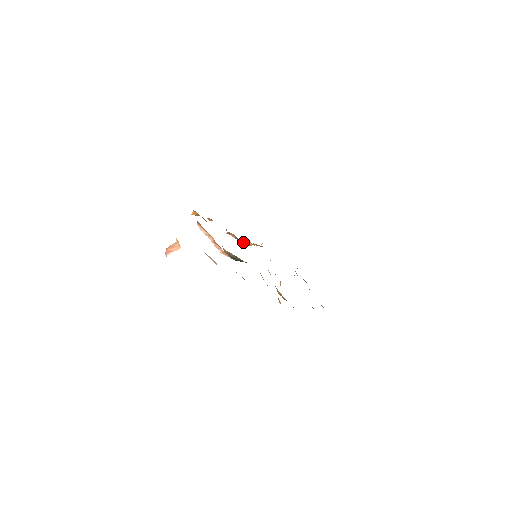
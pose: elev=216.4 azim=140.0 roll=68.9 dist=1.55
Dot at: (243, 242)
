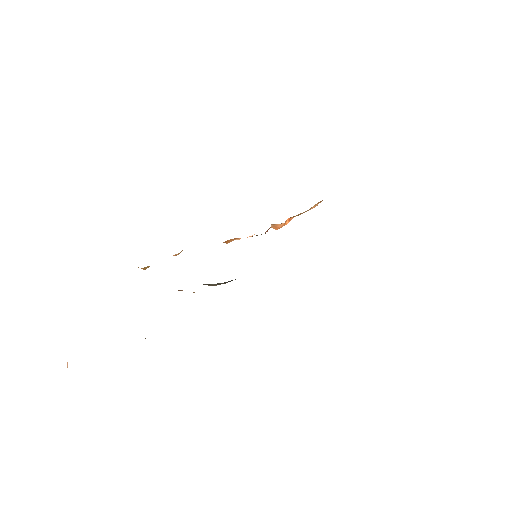
Dot at: occluded
